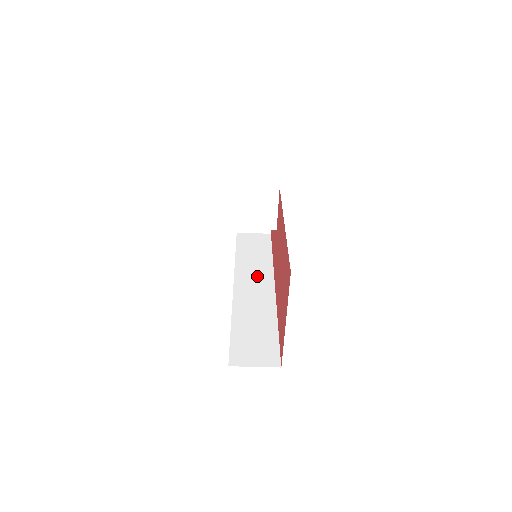
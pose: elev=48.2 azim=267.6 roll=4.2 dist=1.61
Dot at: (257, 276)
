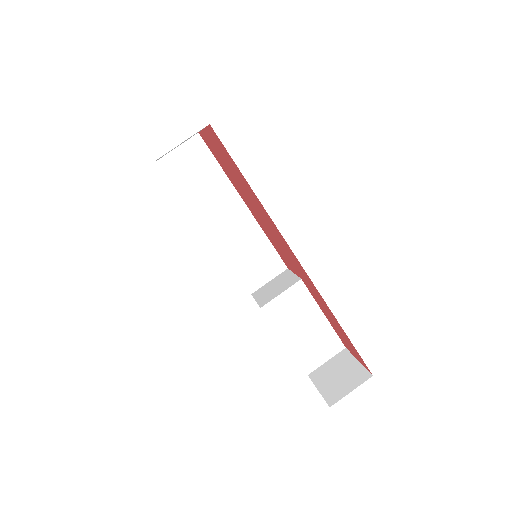
Dot at: occluded
